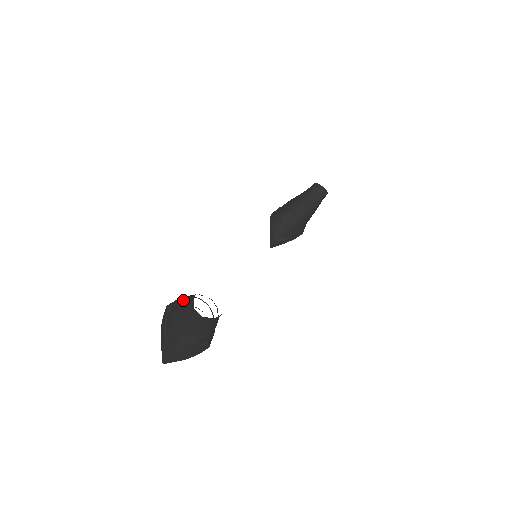
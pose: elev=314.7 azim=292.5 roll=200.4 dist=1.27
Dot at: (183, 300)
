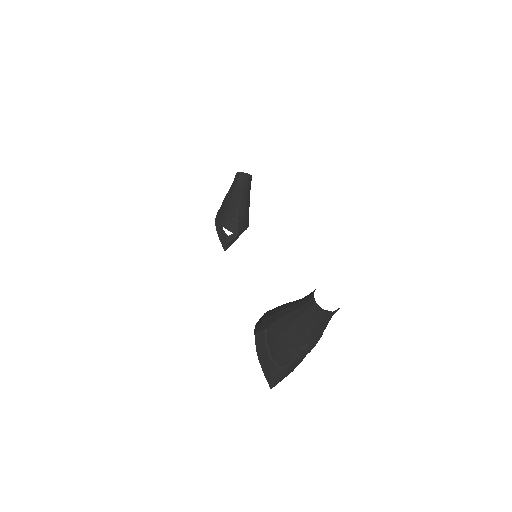
Dot at: (289, 313)
